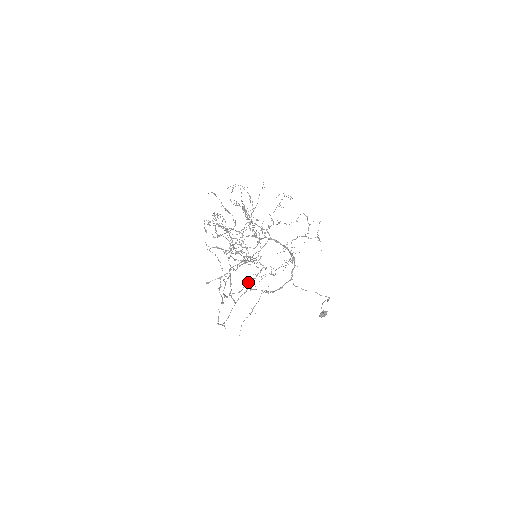
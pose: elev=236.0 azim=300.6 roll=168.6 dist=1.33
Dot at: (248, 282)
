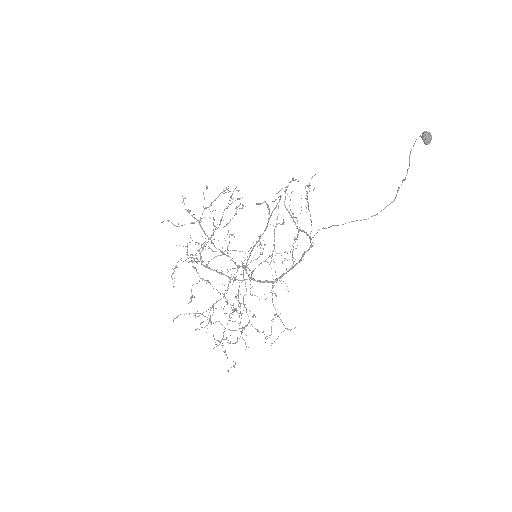
Dot at: (274, 230)
